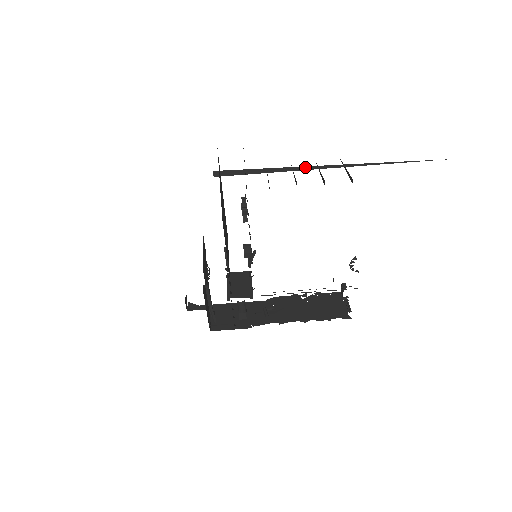
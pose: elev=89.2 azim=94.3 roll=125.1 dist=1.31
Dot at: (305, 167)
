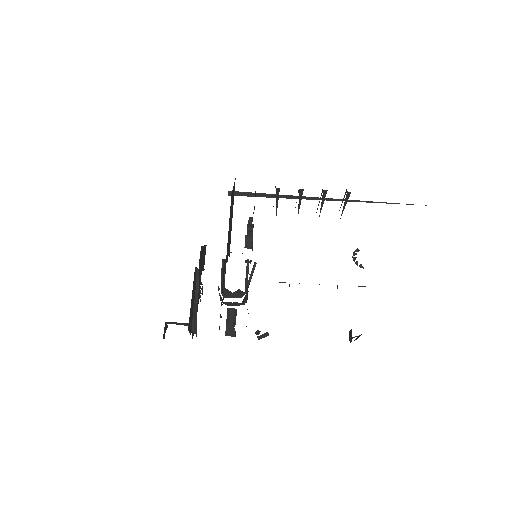
Dot at: (306, 197)
